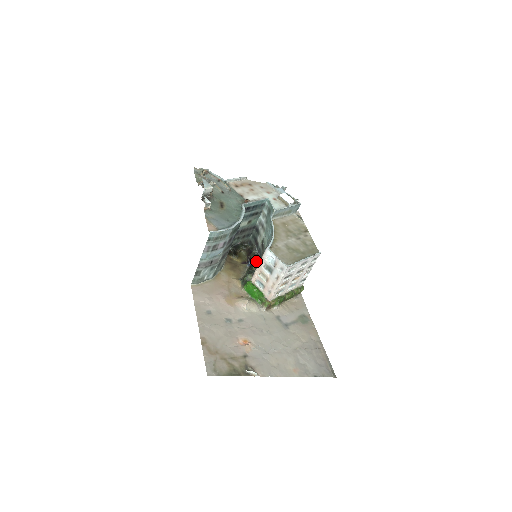
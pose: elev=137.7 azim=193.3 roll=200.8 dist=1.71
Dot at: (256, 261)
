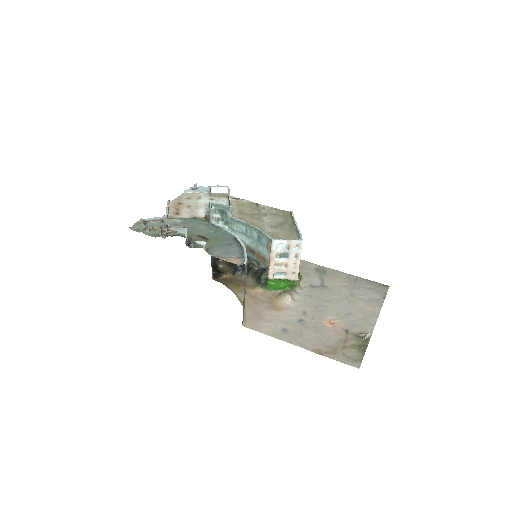
Dot at: occluded
